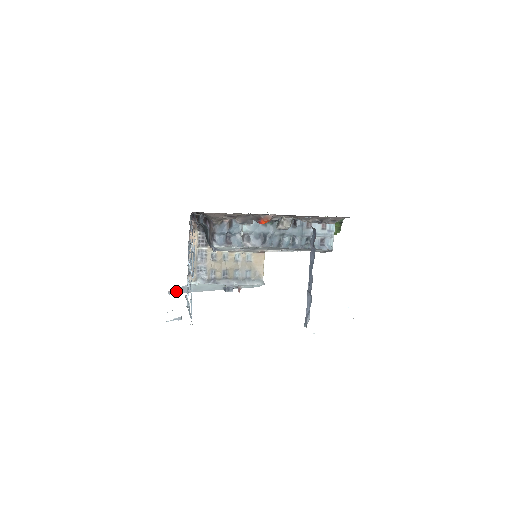
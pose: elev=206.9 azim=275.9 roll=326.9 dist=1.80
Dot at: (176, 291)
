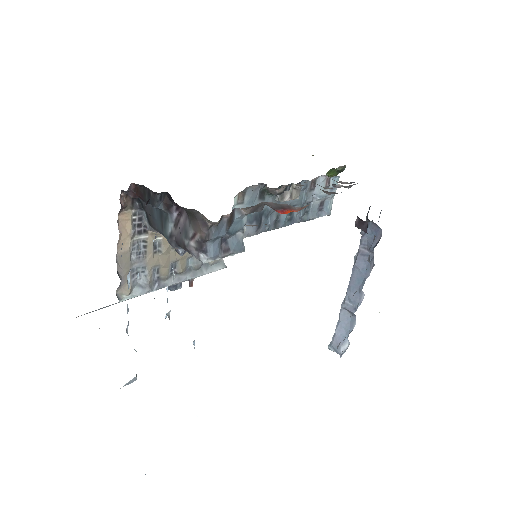
Dot at: (90, 312)
